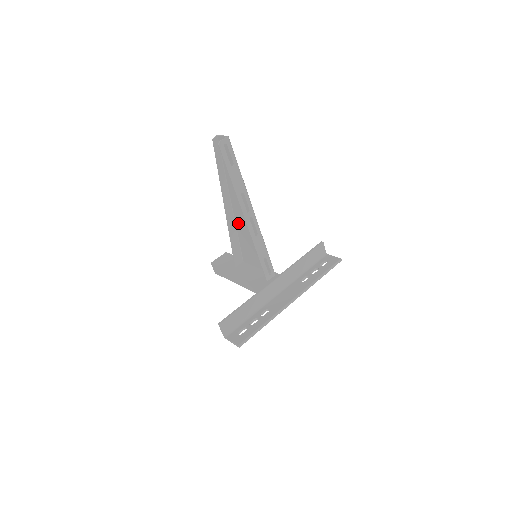
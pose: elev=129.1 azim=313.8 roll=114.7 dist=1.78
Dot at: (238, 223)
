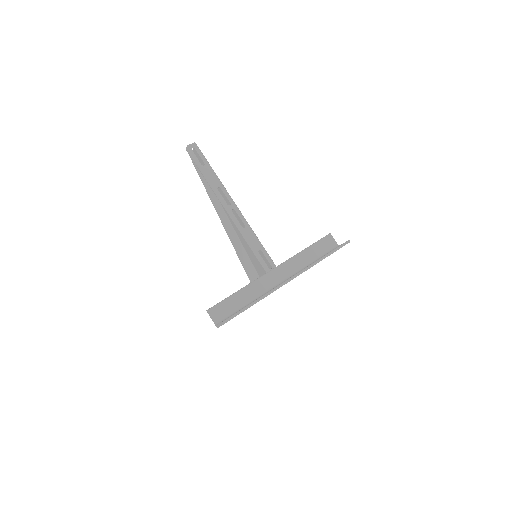
Dot at: (238, 233)
